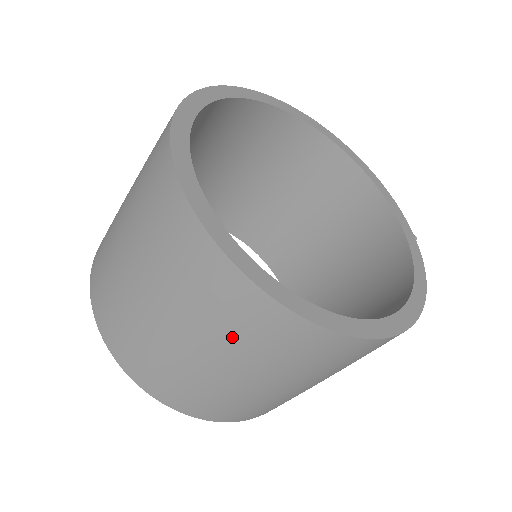
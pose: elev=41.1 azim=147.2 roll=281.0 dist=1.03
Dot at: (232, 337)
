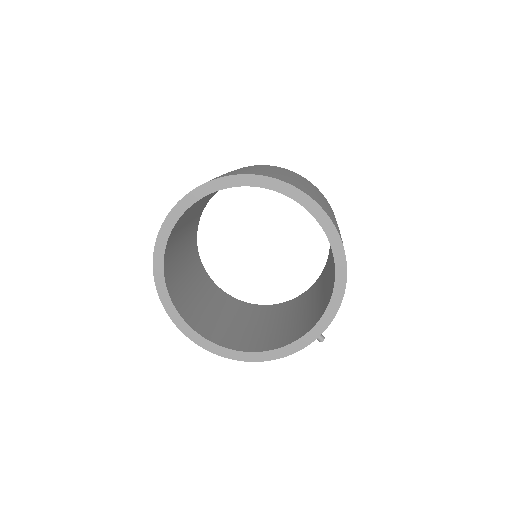
Dot at: occluded
